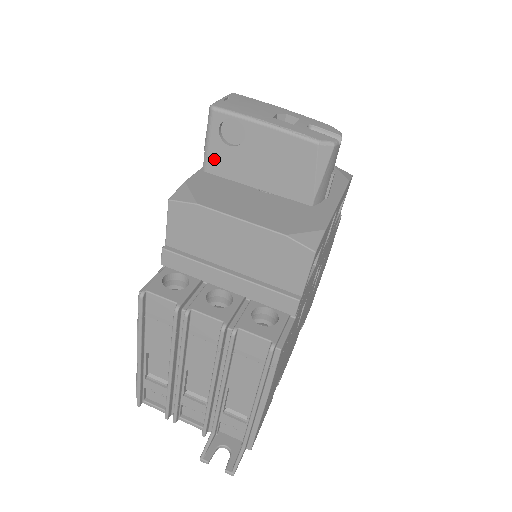
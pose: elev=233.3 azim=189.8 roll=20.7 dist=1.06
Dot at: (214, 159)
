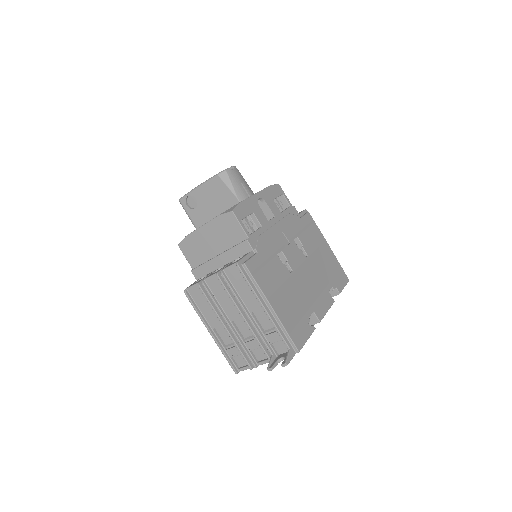
Dot at: (195, 220)
